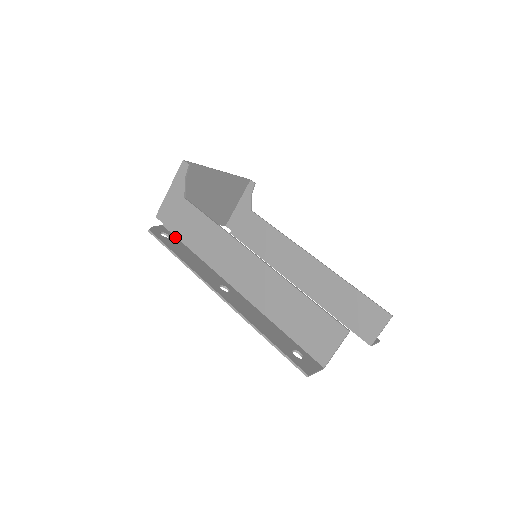
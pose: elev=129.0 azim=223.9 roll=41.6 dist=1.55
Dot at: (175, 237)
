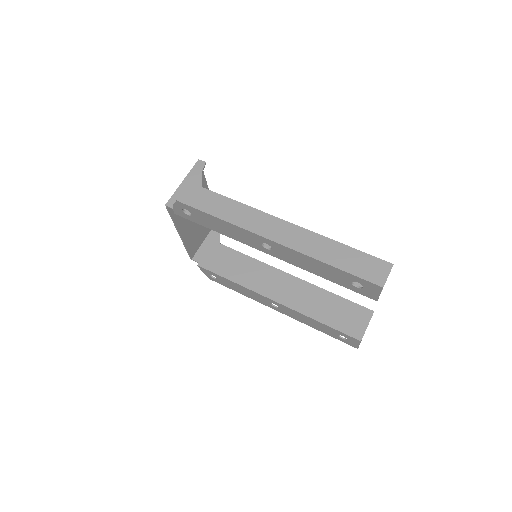
Dot at: (193, 218)
